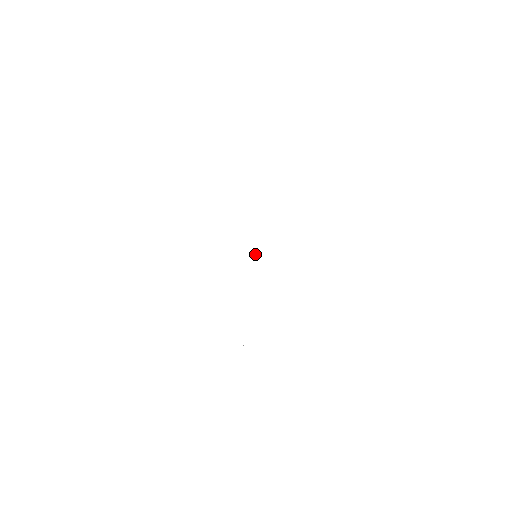
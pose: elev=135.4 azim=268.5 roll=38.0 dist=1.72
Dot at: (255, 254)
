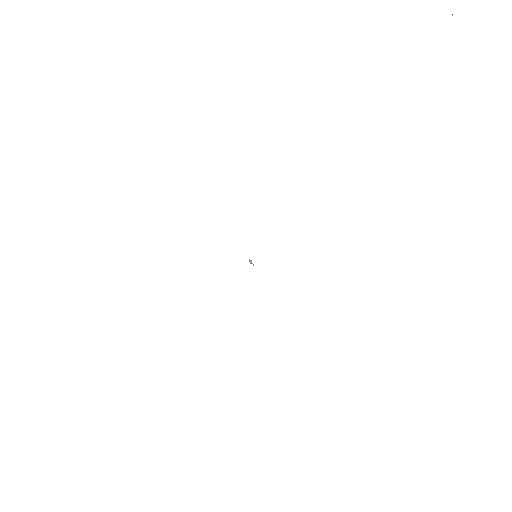
Dot at: (250, 262)
